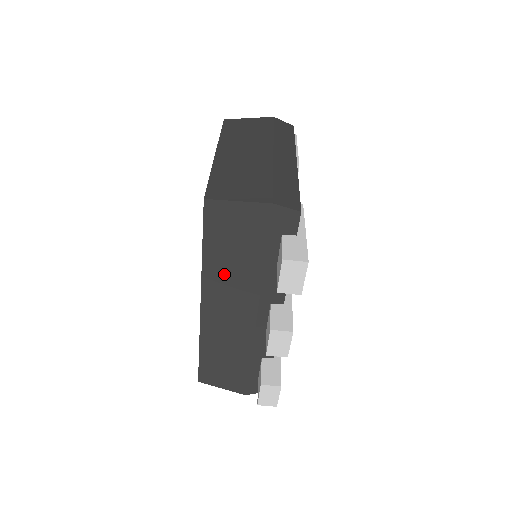
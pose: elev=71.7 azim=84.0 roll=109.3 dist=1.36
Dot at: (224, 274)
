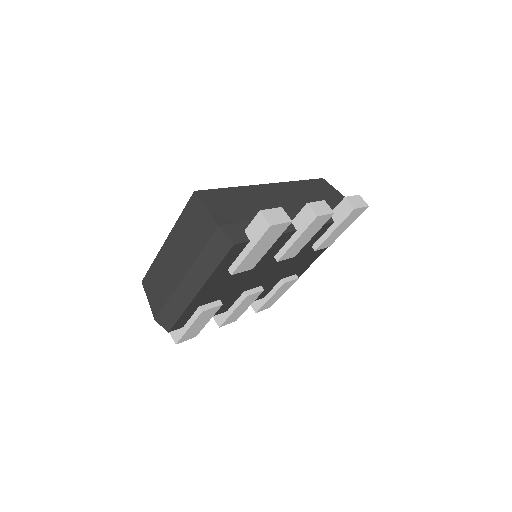
Dot at: (300, 191)
